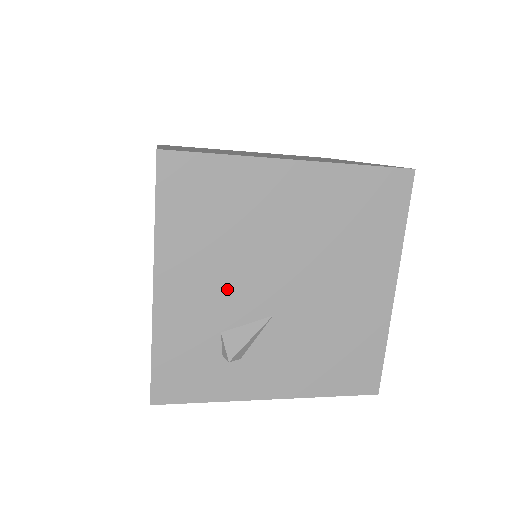
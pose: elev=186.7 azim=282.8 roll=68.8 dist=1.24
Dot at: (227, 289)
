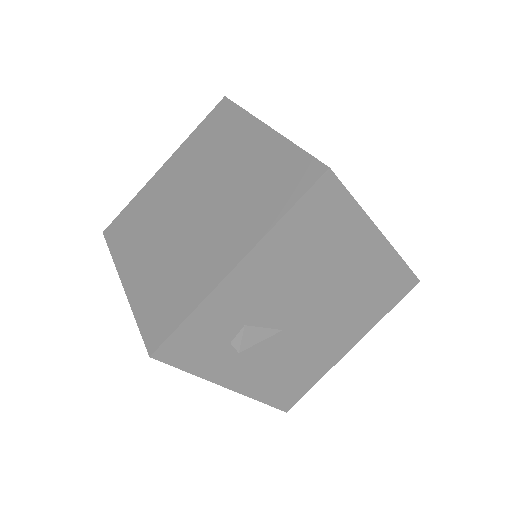
Dot at: (276, 296)
